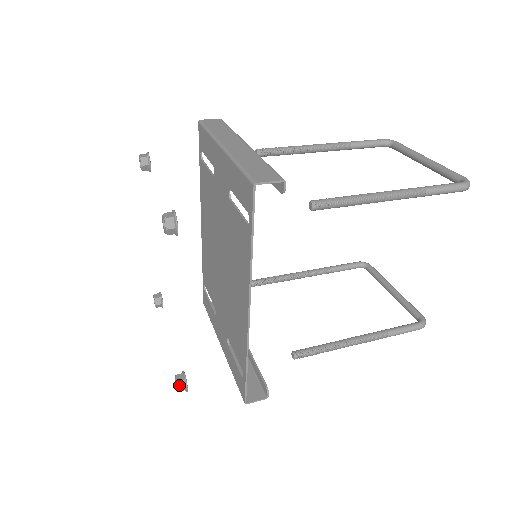
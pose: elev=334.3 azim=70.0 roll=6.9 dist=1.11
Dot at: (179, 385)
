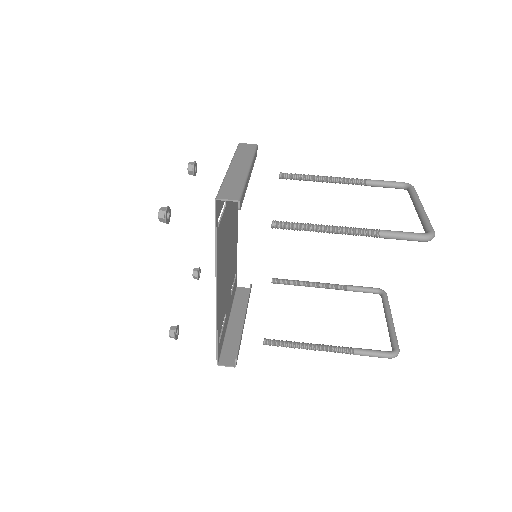
Dot at: (170, 333)
